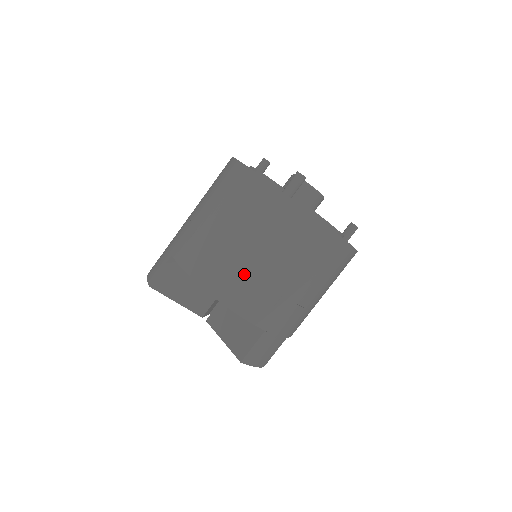
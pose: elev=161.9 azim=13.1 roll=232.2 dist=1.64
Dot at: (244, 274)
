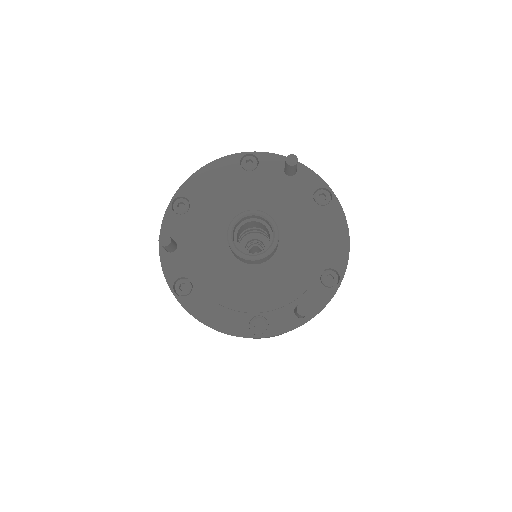
Dot at: occluded
